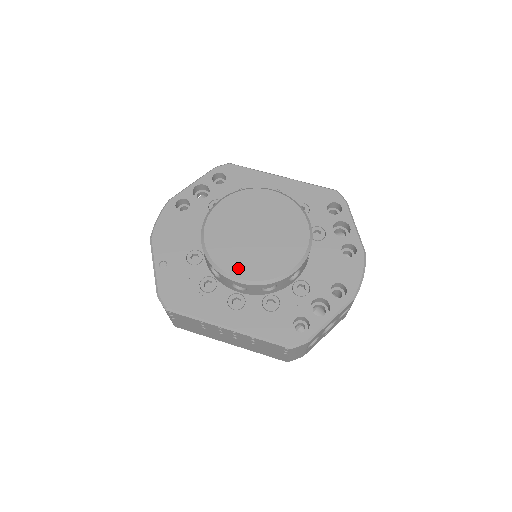
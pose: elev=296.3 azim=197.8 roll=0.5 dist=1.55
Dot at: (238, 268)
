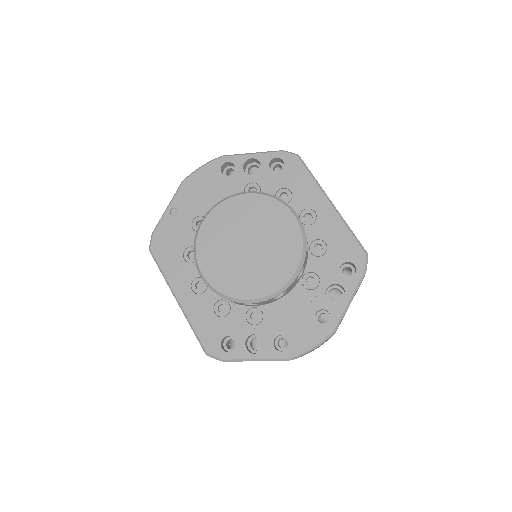
Dot at: (208, 265)
